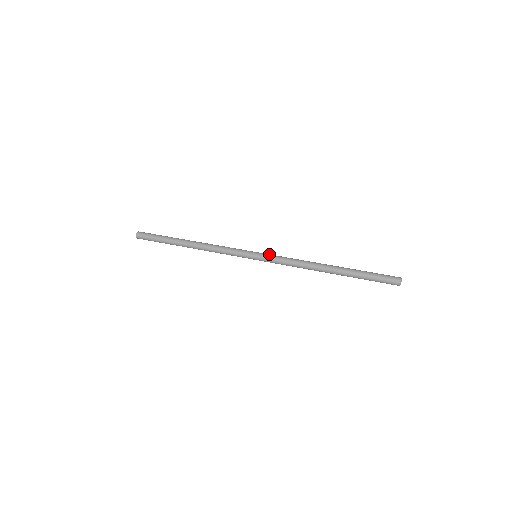
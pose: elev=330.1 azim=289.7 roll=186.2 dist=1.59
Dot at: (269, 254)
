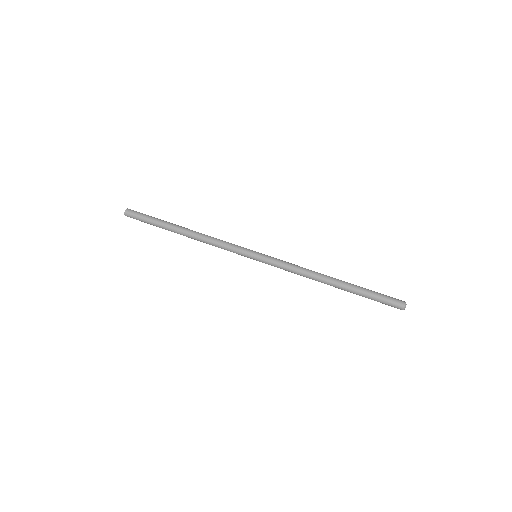
Dot at: (269, 260)
